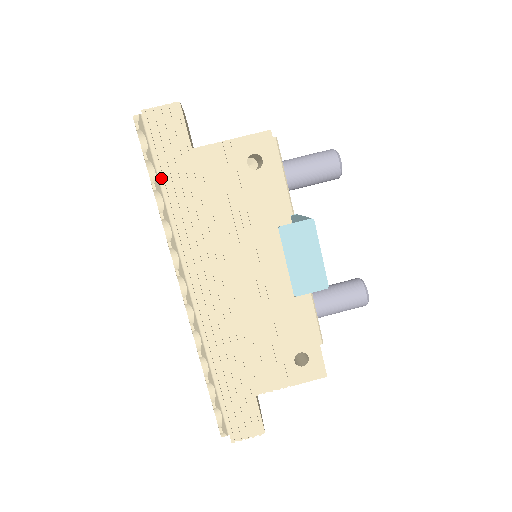
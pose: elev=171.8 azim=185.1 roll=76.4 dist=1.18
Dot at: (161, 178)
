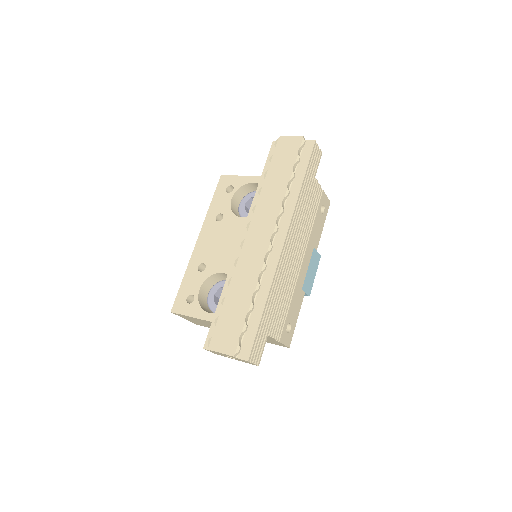
Dot at: (305, 177)
